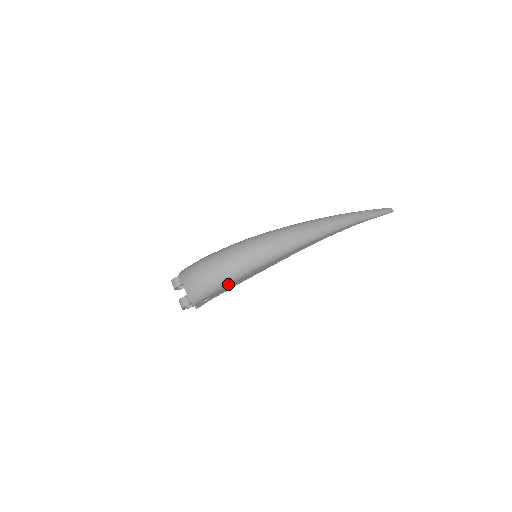
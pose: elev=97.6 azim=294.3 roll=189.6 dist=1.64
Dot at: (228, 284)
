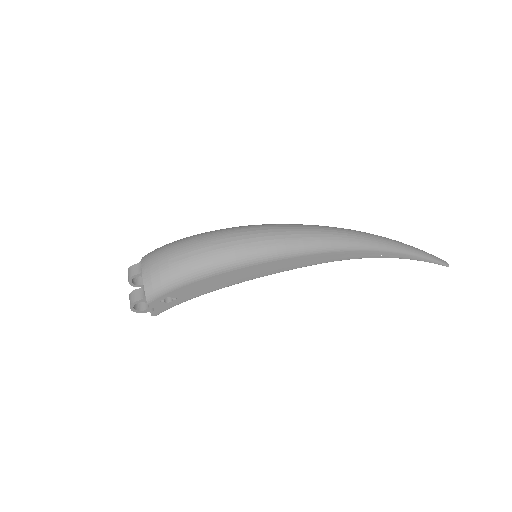
Dot at: (207, 276)
